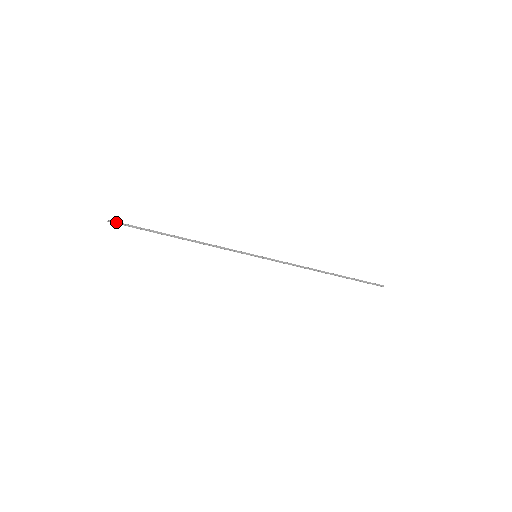
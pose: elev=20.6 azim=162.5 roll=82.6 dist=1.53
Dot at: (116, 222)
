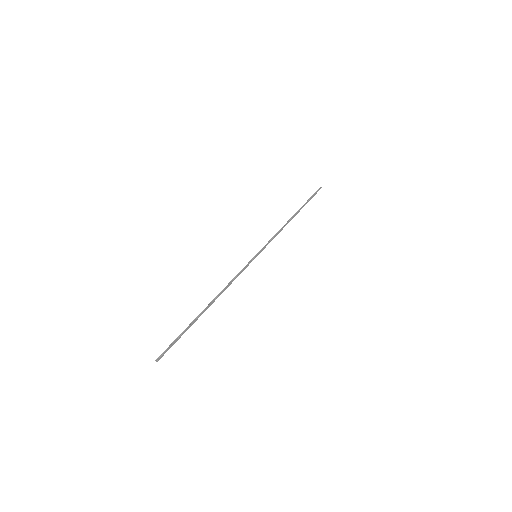
Dot at: (163, 354)
